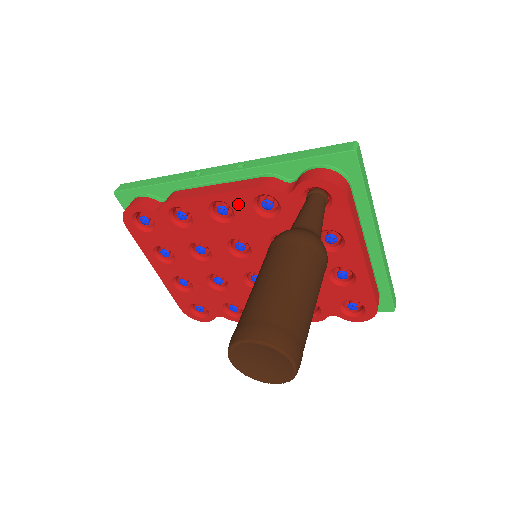
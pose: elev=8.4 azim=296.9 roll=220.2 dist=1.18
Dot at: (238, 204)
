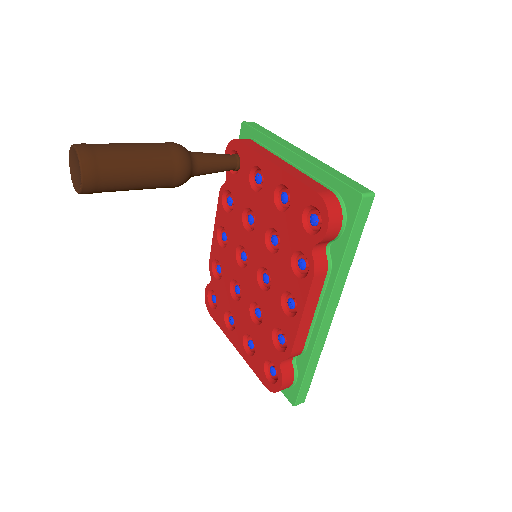
Dot at: (222, 219)
